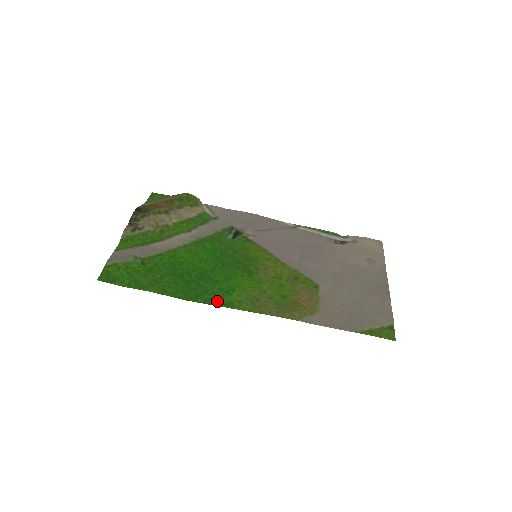
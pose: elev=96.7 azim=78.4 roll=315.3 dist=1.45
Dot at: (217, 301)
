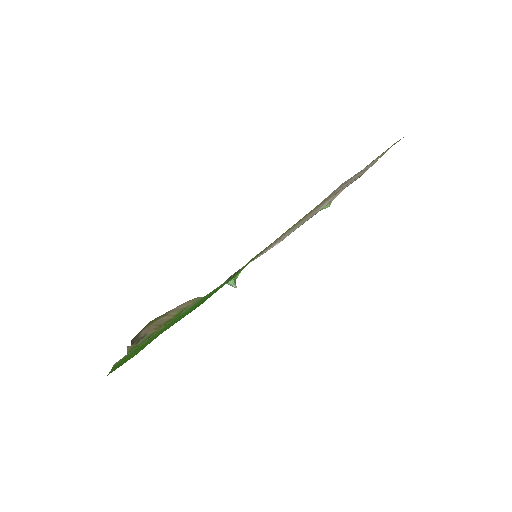
Dot at: occluded
